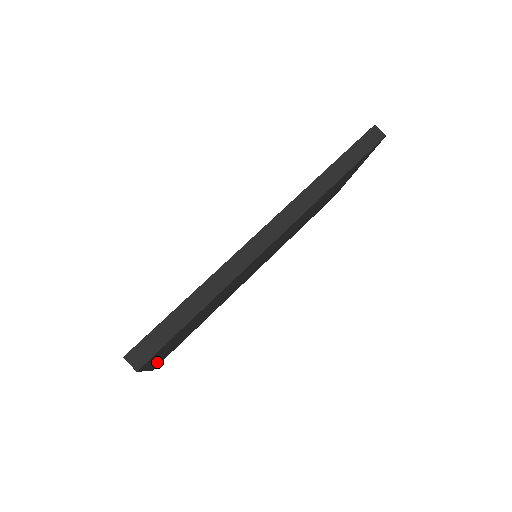
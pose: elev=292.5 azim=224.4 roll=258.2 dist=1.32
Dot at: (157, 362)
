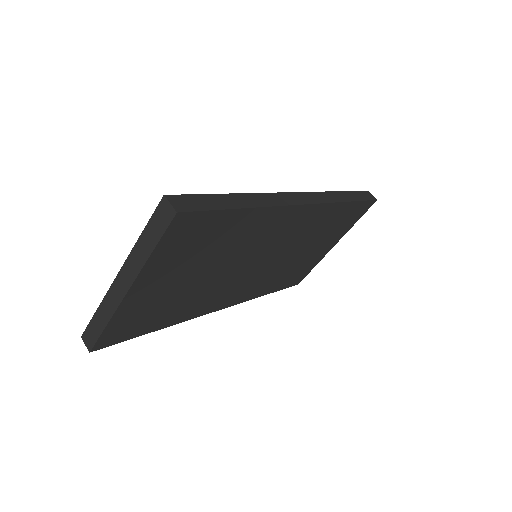
Dot at: (125, 312)
